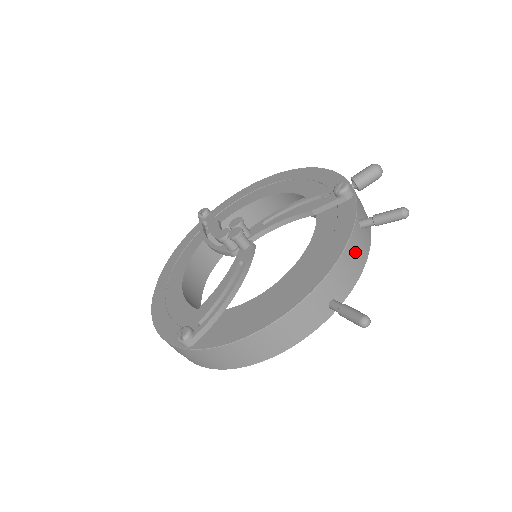
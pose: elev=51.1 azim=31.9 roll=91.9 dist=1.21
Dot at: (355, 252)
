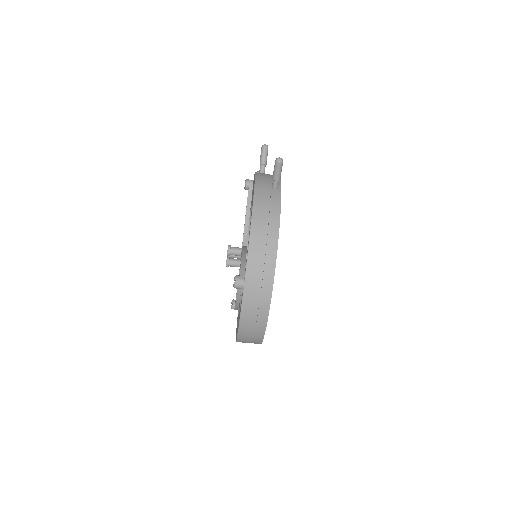
Dot at: (265, 174)
